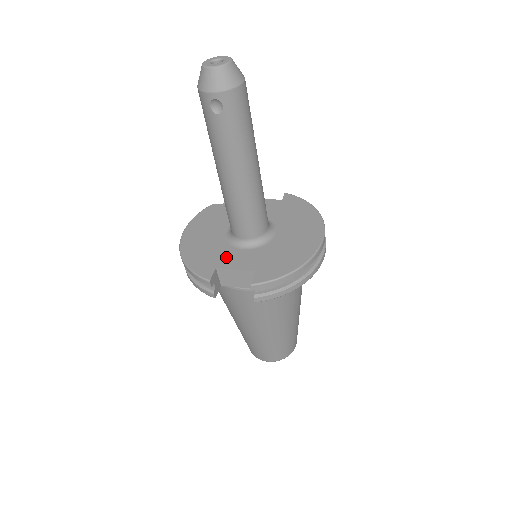
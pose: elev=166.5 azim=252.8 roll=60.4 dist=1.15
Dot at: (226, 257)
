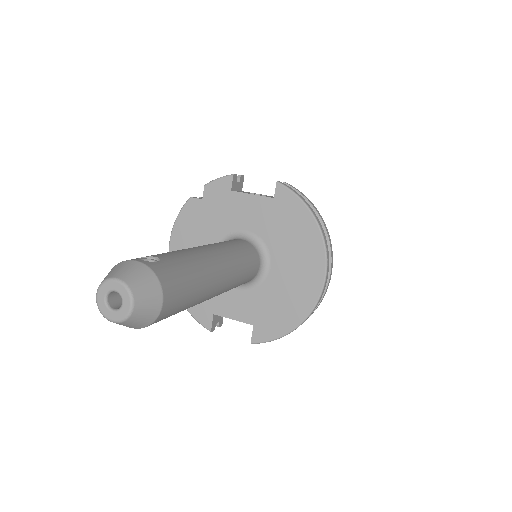
Dot at: (221, 300)
